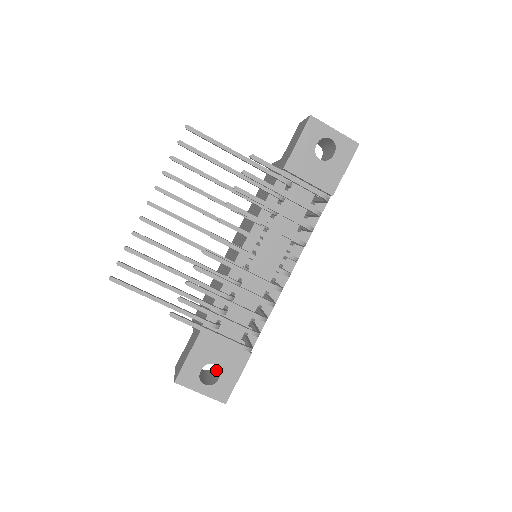
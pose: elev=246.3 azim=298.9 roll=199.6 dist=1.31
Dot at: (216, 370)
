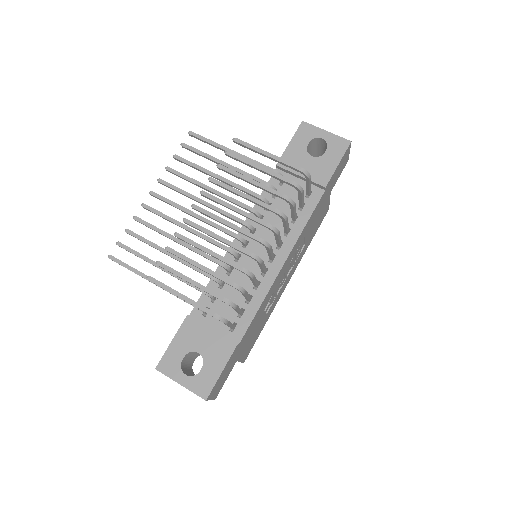
Dot at: occluded
